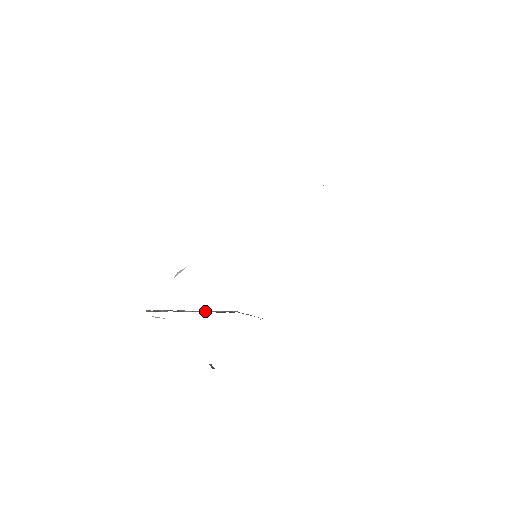
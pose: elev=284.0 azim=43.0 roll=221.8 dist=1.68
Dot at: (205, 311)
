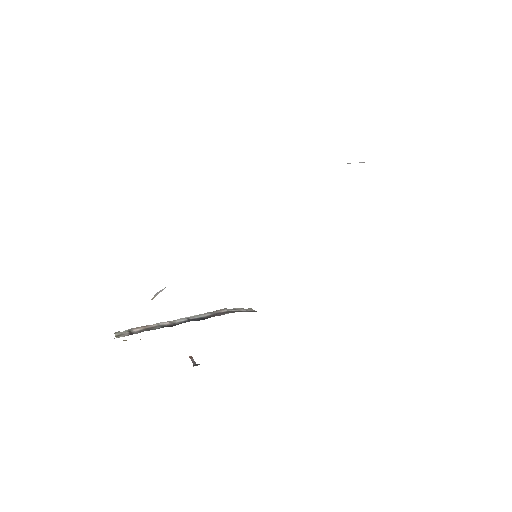
Dot at: (188, 318)
